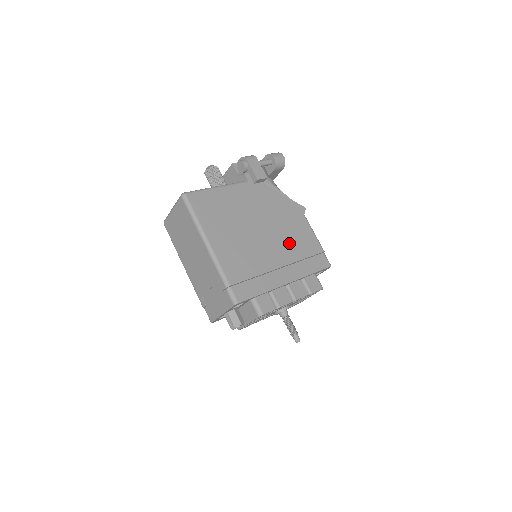
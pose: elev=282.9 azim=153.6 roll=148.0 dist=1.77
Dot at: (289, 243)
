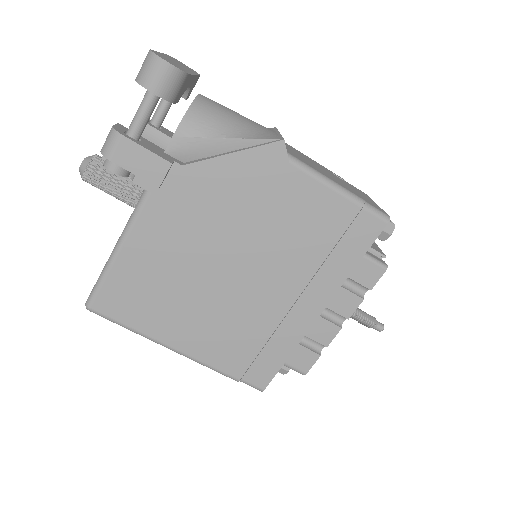
Dot at: (288, 248)
